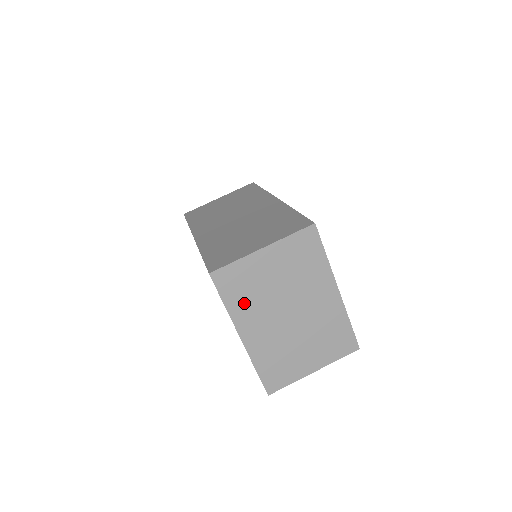
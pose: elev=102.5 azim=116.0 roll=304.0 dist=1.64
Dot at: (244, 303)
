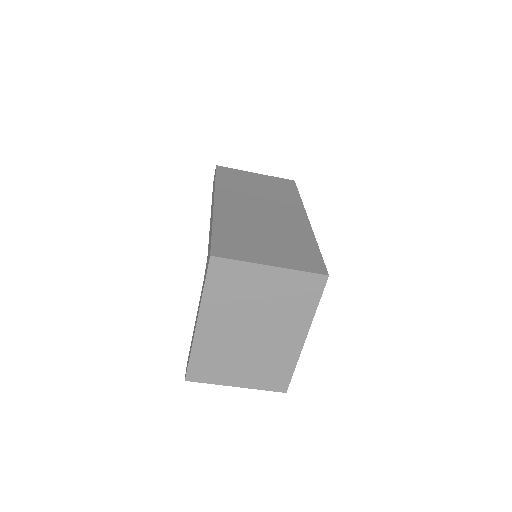
Dot at: (221, 298)
